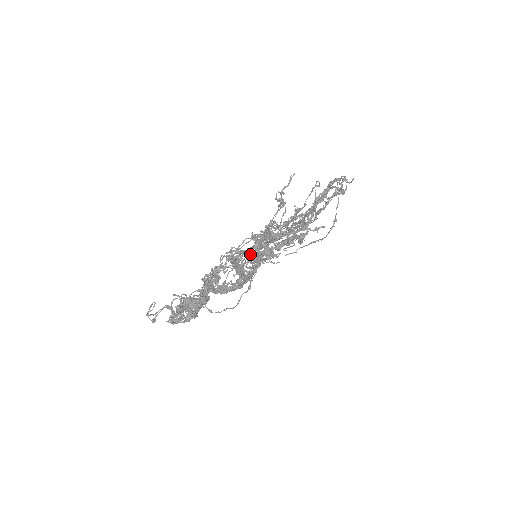
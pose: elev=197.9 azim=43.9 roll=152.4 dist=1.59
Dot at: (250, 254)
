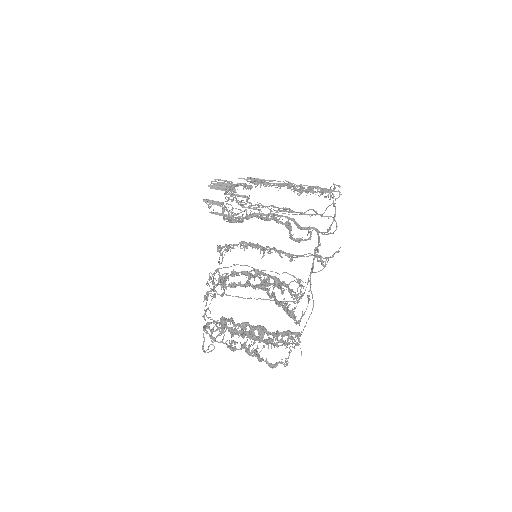
Dot at: (297, 301)
